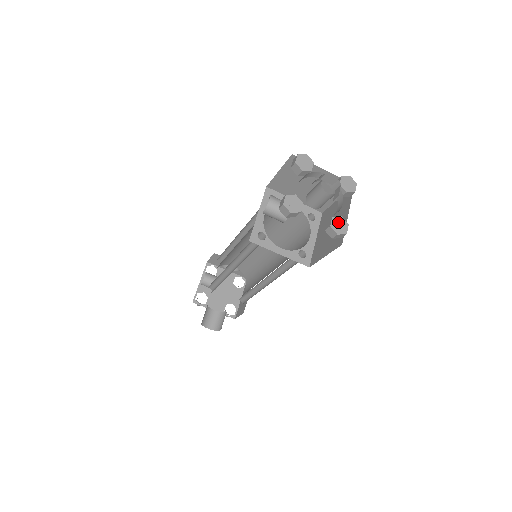
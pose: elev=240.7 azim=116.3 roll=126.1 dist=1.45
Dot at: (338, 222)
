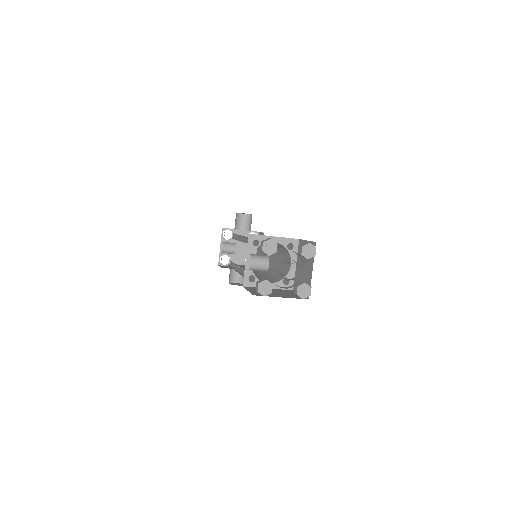
Dot at: (303, 289)
